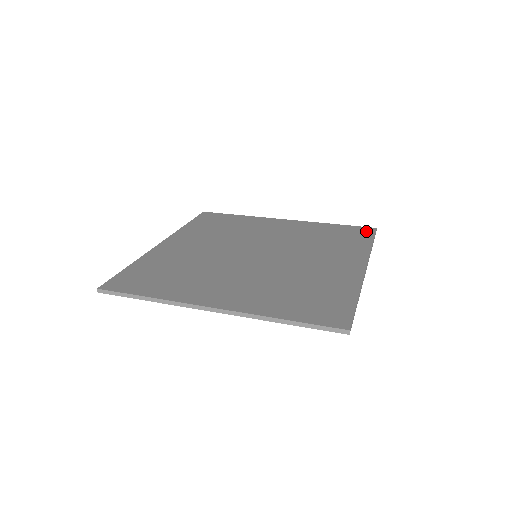
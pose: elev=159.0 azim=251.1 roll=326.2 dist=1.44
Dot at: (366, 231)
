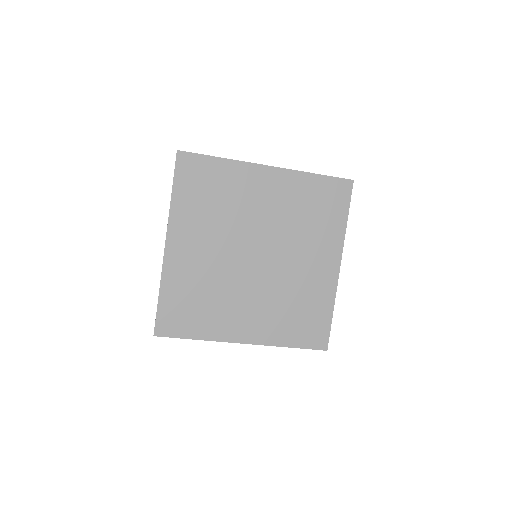
Dot at: (320, 338)
